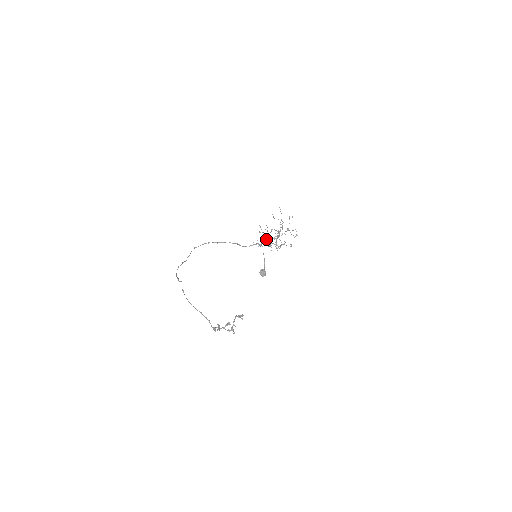
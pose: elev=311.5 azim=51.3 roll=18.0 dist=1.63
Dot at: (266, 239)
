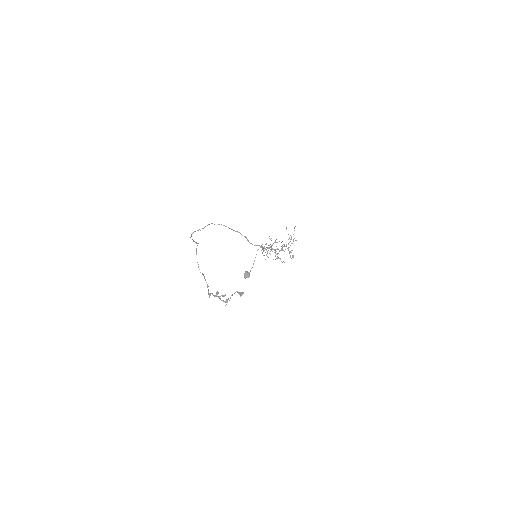
Dot at: occluded
